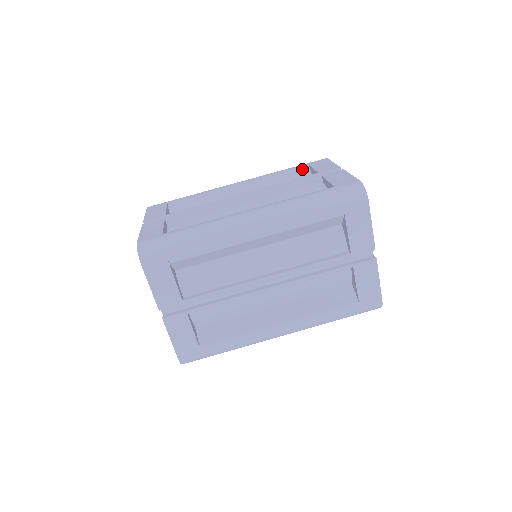
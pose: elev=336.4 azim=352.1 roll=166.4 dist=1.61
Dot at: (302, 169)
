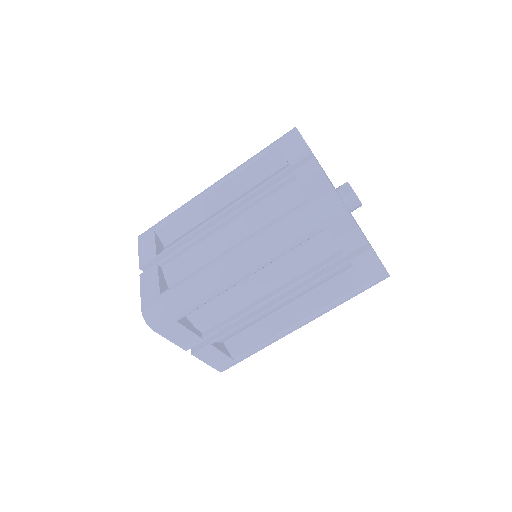
Dot at: (273, 152)
